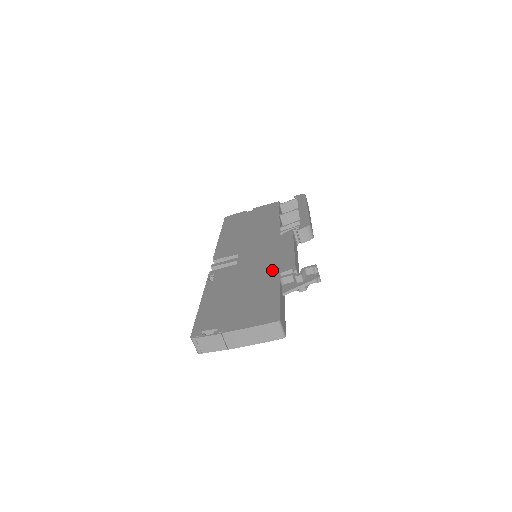
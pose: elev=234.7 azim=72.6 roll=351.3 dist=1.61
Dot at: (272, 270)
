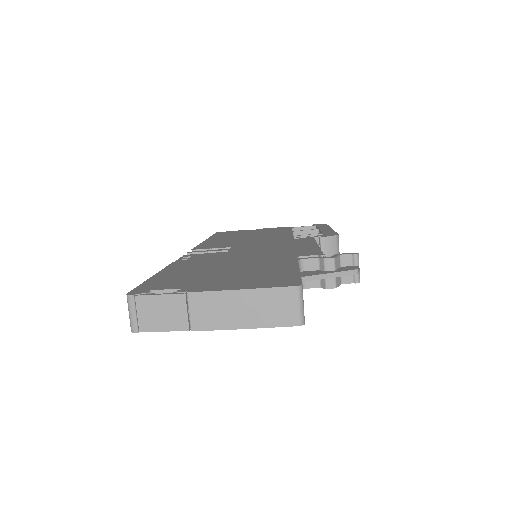
Dot at: (284, 254)
